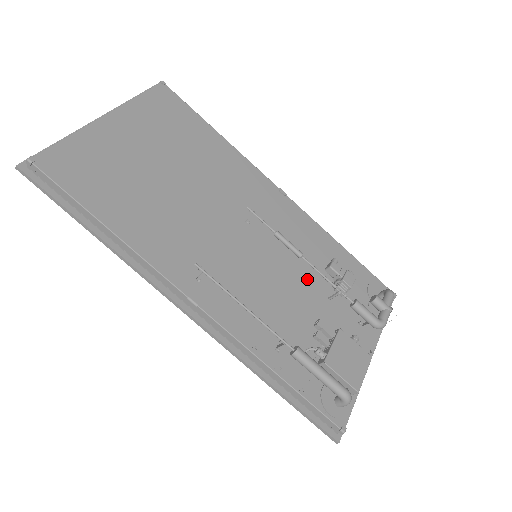
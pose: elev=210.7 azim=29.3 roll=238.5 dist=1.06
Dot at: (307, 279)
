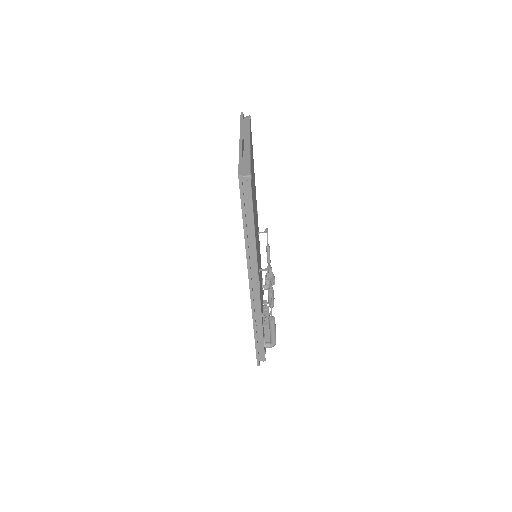
Dot at: occluded
